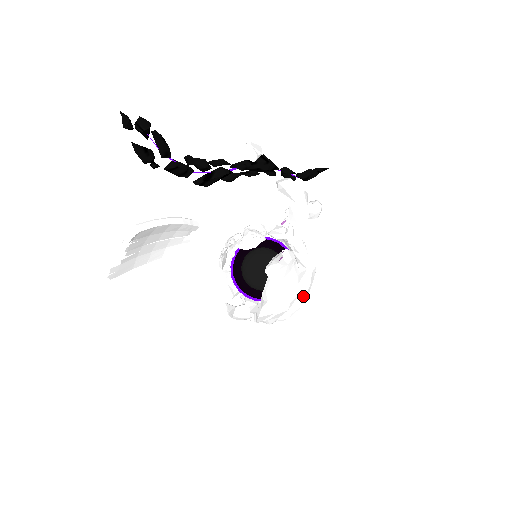
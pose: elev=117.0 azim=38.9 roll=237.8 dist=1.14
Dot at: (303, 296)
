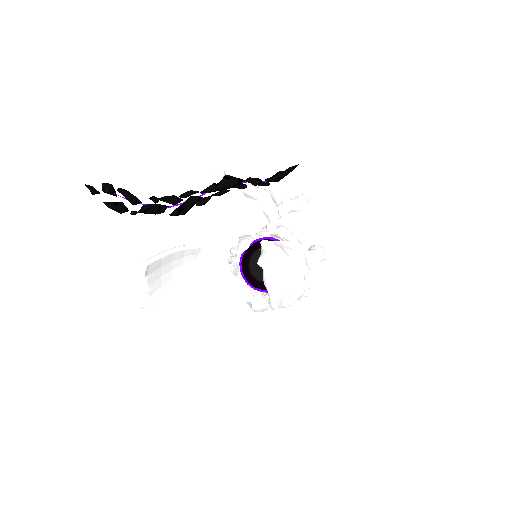
Dot at: (302, 274)
